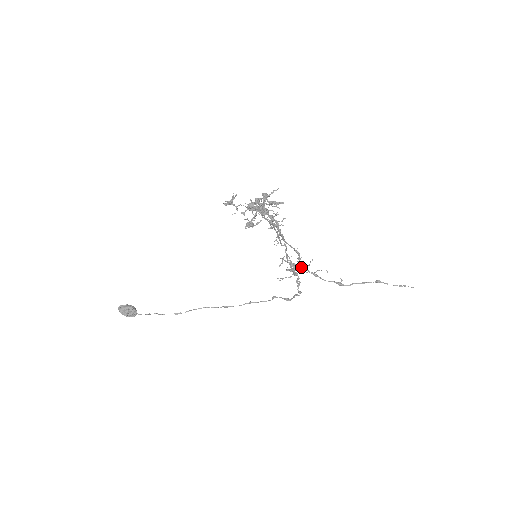
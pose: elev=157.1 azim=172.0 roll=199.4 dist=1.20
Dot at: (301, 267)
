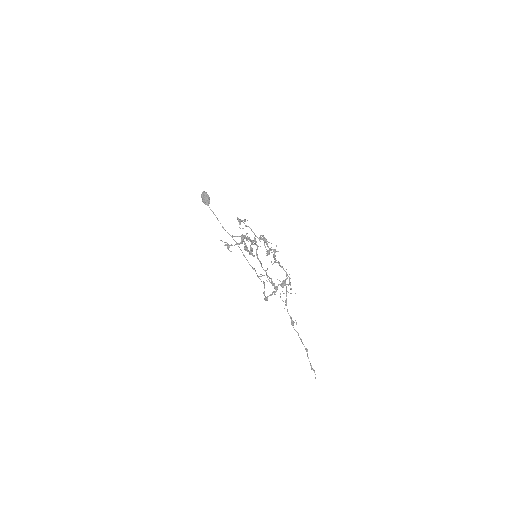
Dot at: (286, 288)
